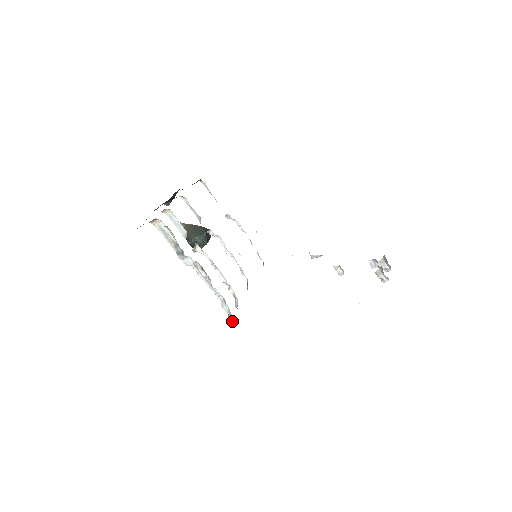
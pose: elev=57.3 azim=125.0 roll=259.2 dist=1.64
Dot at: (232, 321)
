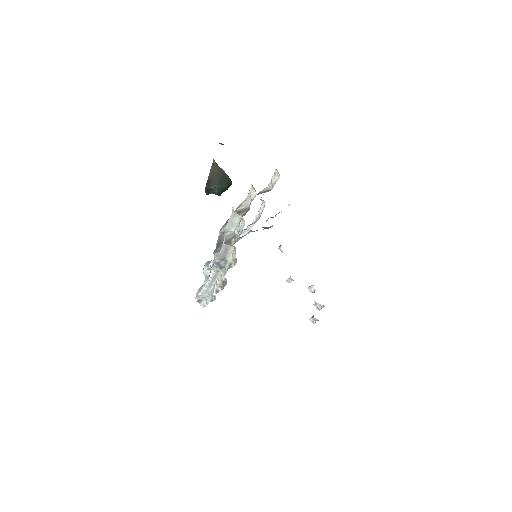
Dot at: (201, 303)
